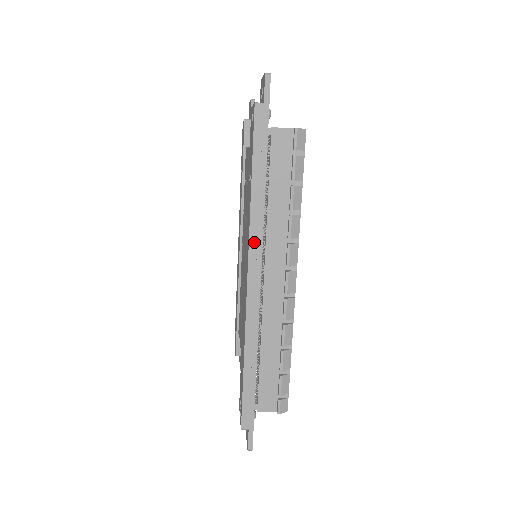
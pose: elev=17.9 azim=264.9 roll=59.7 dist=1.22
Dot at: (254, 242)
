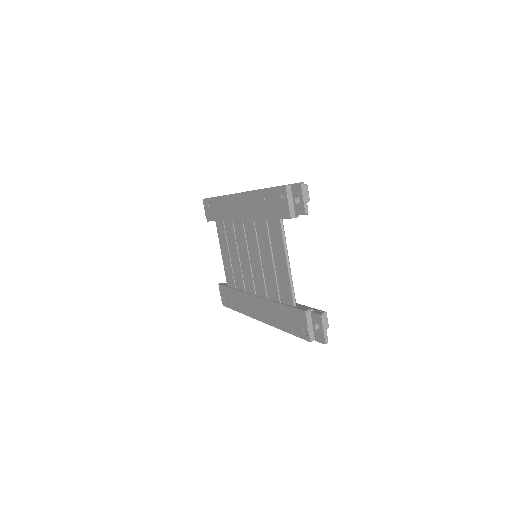
Dot at: occluded
